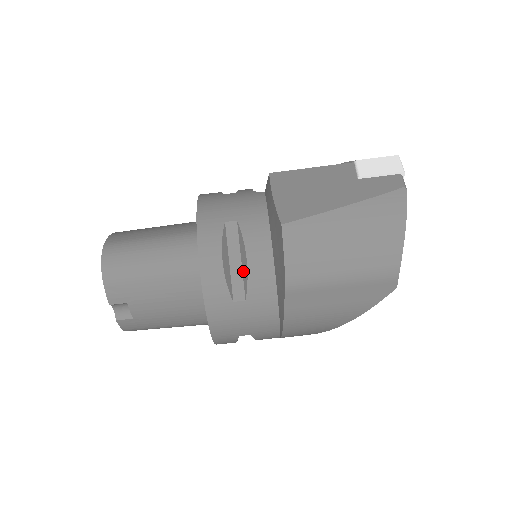
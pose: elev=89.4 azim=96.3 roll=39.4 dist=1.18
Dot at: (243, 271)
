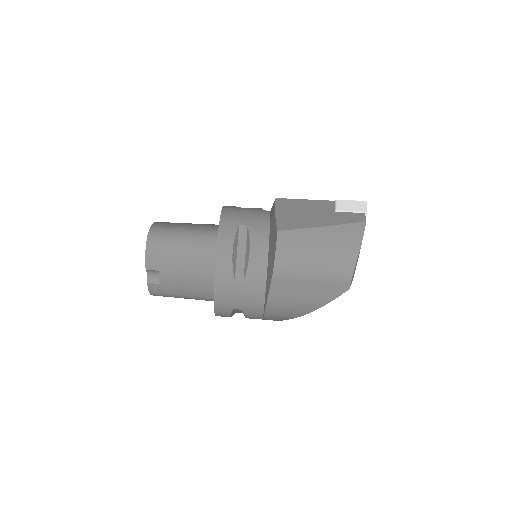
Dot at: (245, 261)
